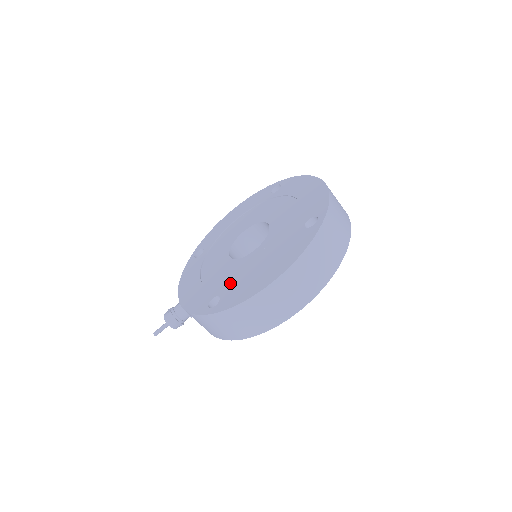
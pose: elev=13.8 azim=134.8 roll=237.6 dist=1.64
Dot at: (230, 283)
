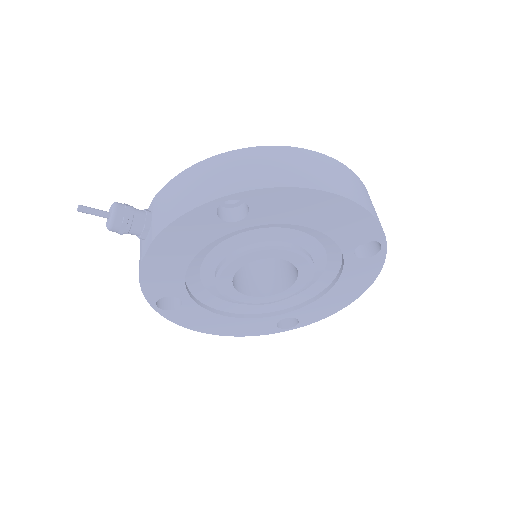
Dot at: occluded
